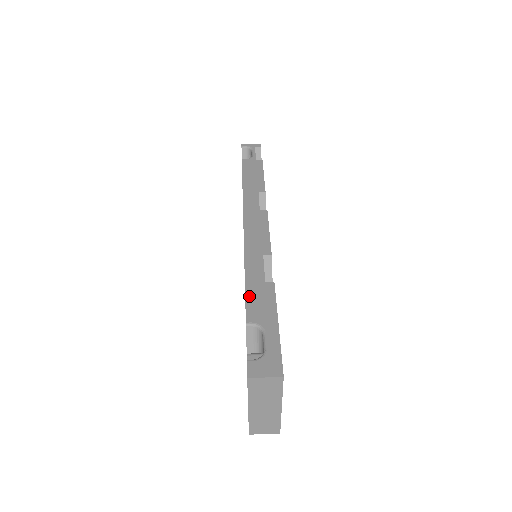
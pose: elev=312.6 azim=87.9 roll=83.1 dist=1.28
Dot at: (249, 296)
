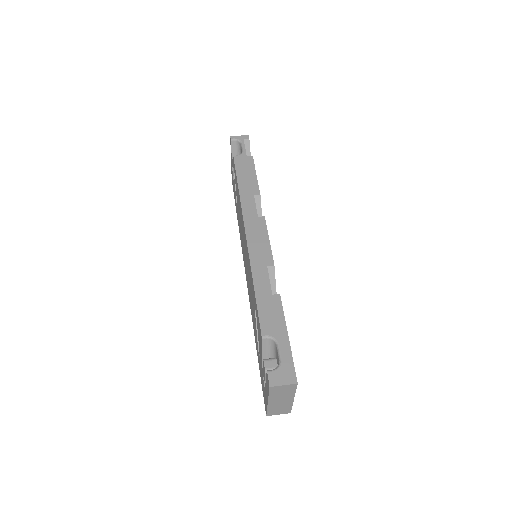
Dot at: (261, 310)
